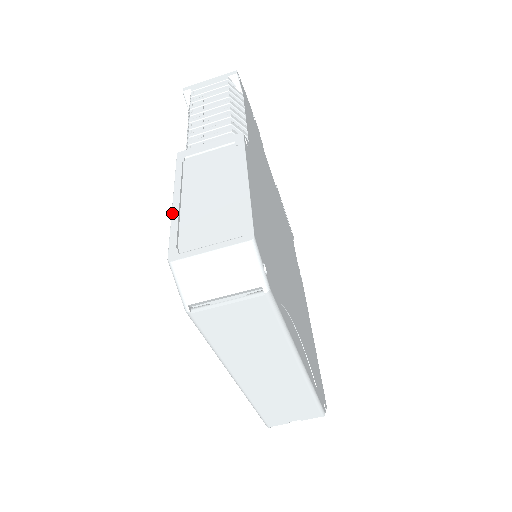
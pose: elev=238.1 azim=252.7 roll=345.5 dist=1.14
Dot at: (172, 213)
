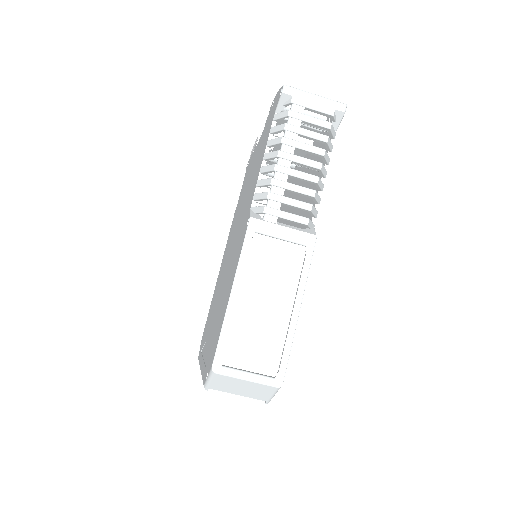
Dot at: (227, 311)
